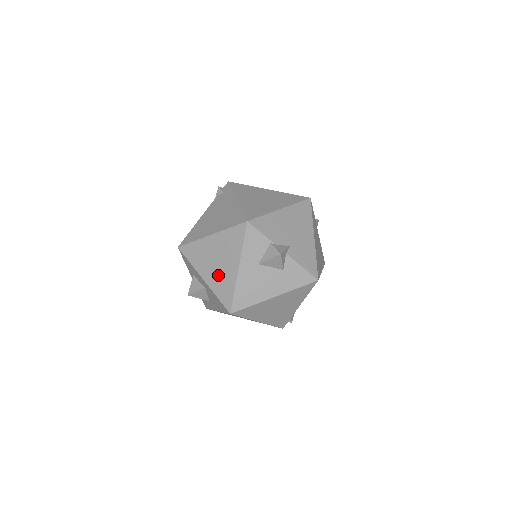
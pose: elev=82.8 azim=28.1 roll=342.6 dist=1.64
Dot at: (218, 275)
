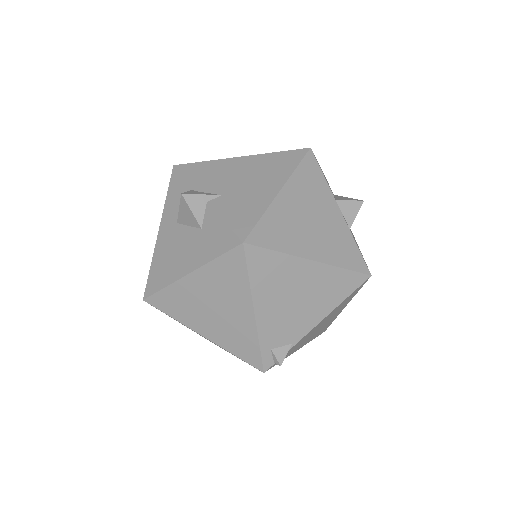
Dot at: occluded
